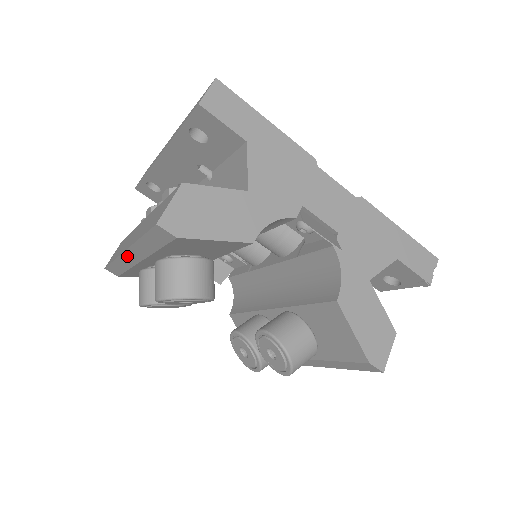
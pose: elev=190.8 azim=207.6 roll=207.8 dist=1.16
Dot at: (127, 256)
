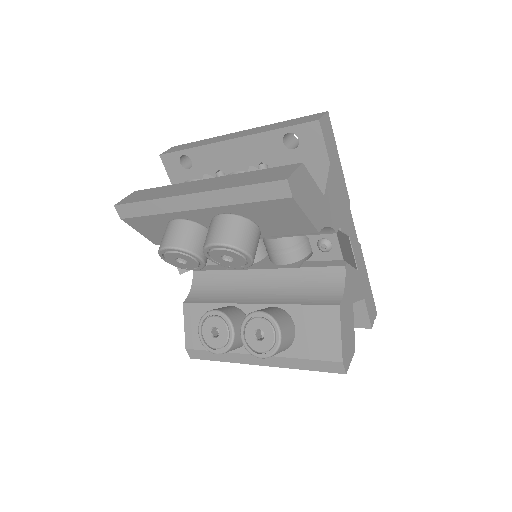
Dot at: (184, 199)
